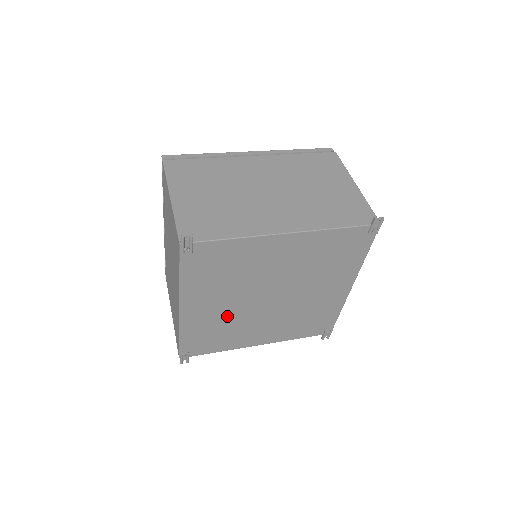
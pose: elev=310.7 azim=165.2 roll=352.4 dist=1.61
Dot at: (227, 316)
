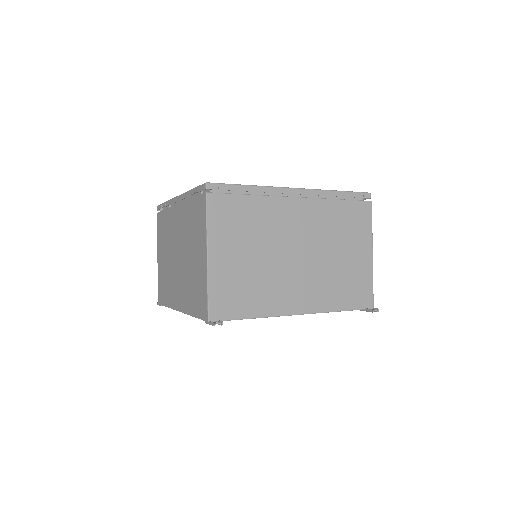
Dot at: occluded
